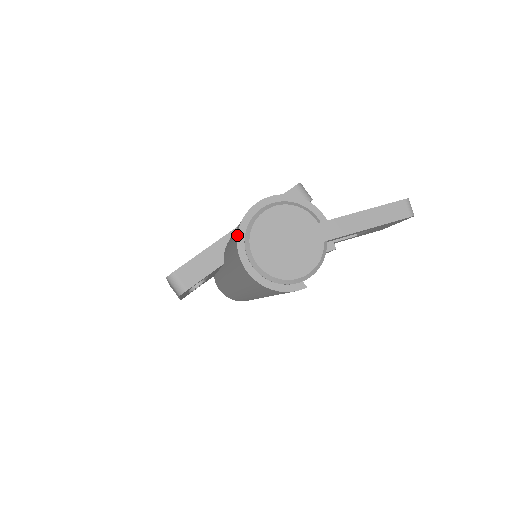
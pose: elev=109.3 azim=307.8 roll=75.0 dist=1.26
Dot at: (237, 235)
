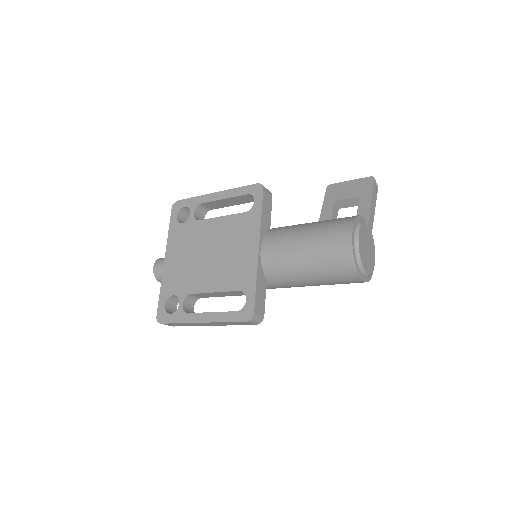
Dot at: (356, 266)
